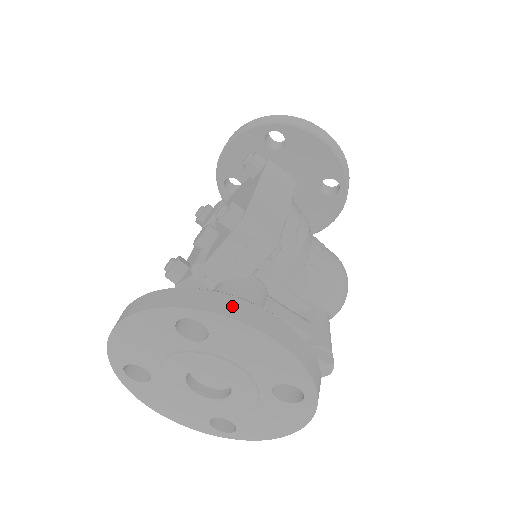
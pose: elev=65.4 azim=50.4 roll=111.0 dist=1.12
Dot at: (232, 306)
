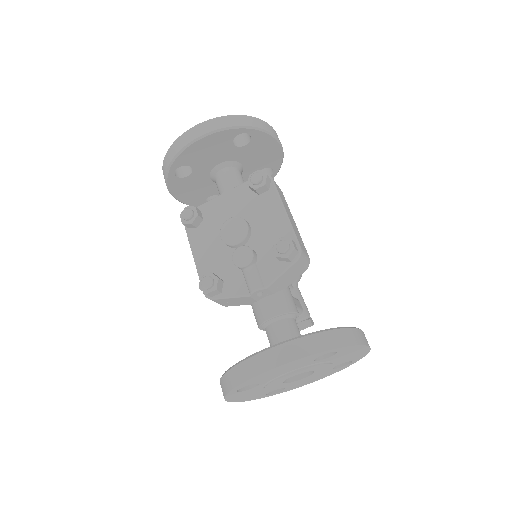
Dot at: (354, 336)
